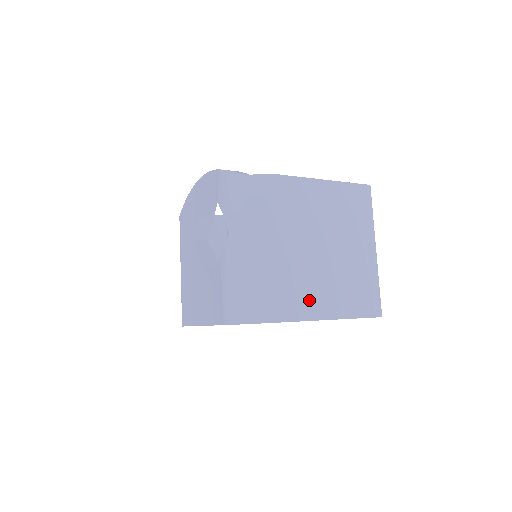
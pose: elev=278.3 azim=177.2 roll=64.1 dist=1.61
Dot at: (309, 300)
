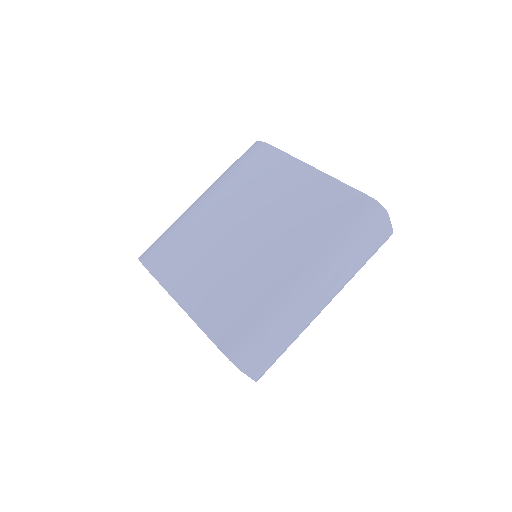
Dot at: (180, 267)
